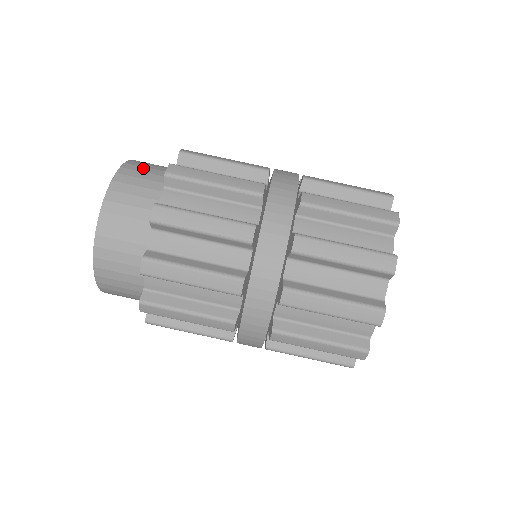
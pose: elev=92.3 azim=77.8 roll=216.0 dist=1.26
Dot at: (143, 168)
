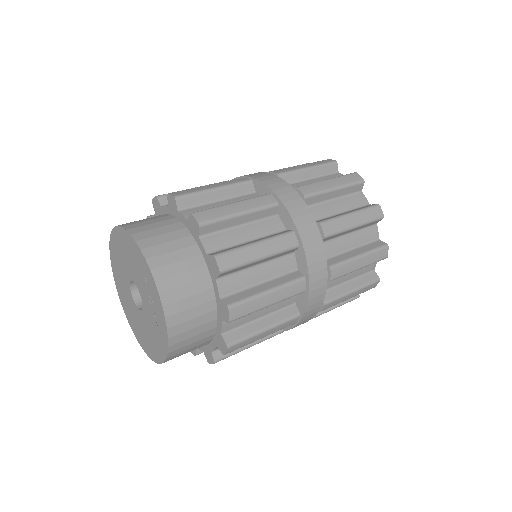
Dot at: occluded
